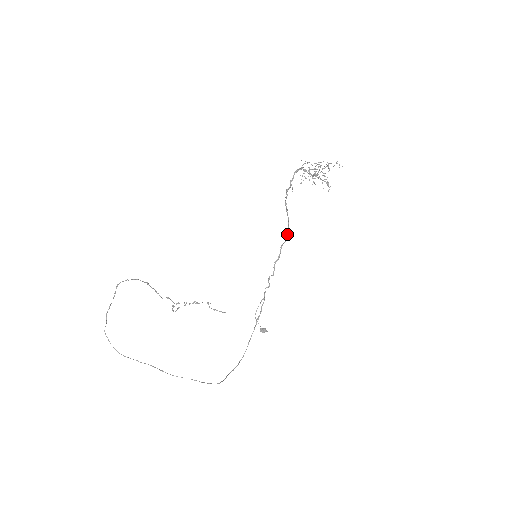
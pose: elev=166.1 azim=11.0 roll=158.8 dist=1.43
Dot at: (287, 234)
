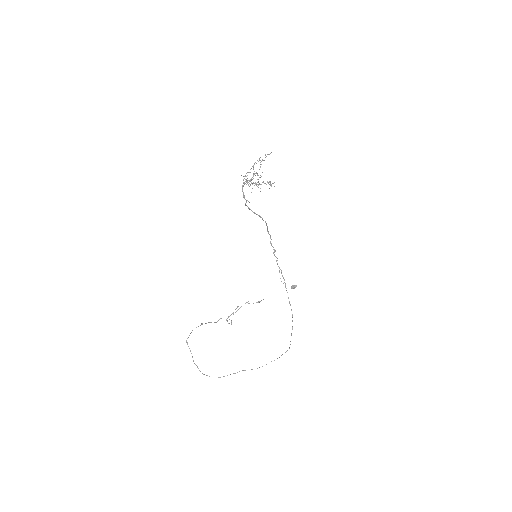
Dot at: (266, 224)
